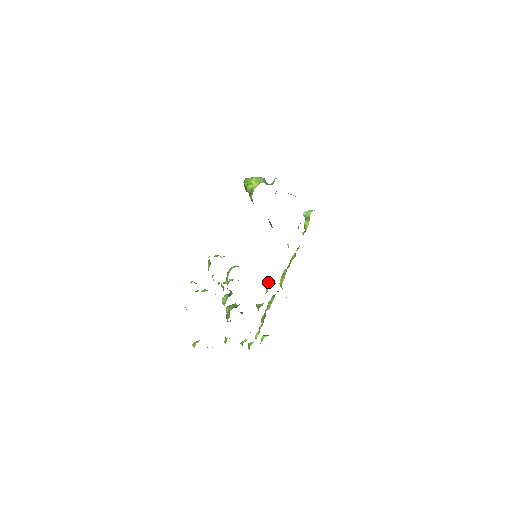
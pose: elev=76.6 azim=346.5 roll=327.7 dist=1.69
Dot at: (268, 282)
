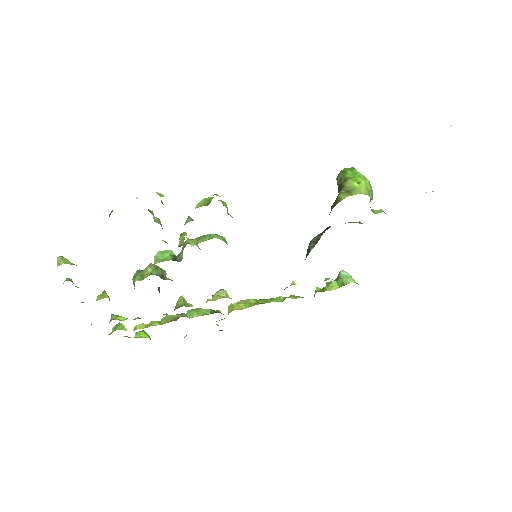
Dot at: (225, 291)
